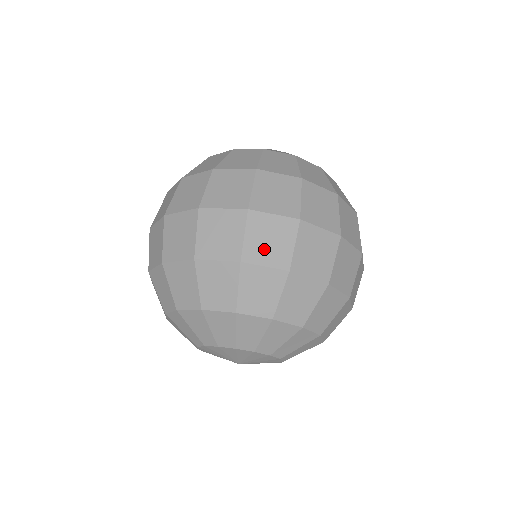
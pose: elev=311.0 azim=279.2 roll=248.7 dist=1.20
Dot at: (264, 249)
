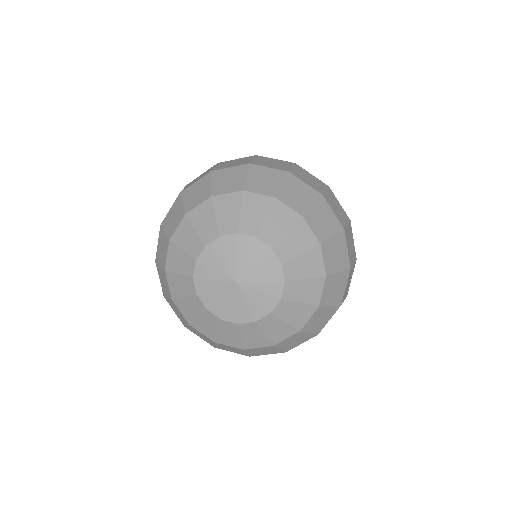
Dot at: (268, 164)
